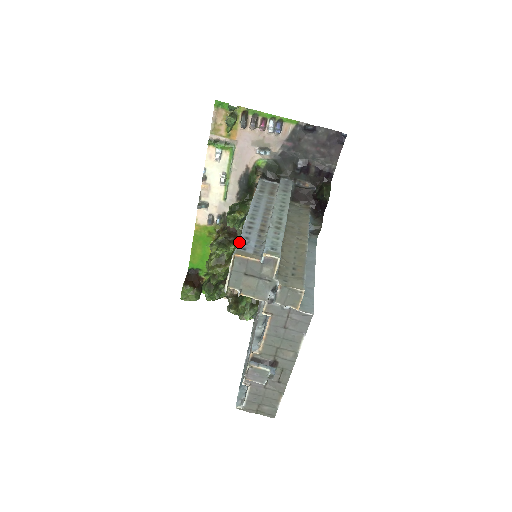
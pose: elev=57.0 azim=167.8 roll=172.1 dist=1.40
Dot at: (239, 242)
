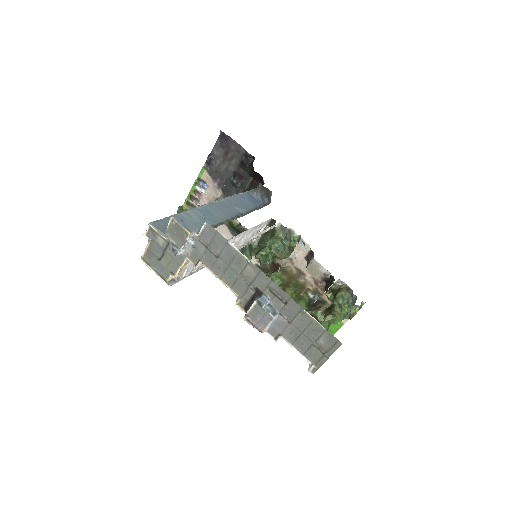
Dot at: occluded
